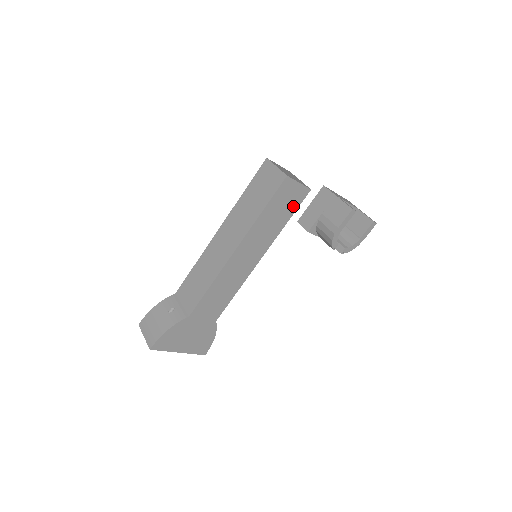
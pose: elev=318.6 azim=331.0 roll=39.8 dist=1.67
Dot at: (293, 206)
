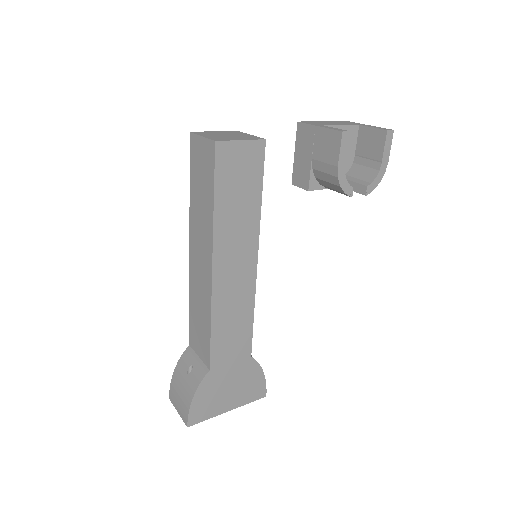
Dot at: (255, 174)
